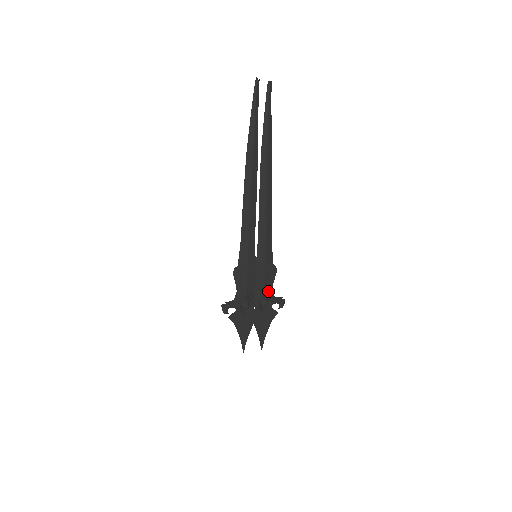
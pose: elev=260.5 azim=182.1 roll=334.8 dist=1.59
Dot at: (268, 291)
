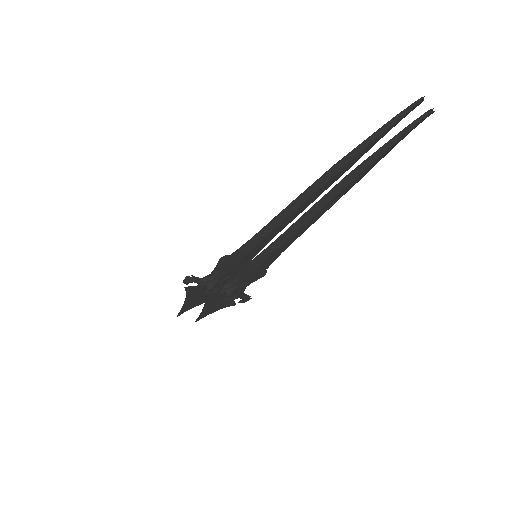
Dot at: (241, 287)
